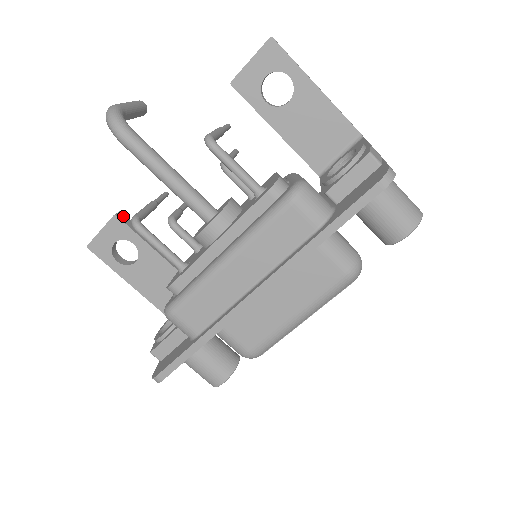
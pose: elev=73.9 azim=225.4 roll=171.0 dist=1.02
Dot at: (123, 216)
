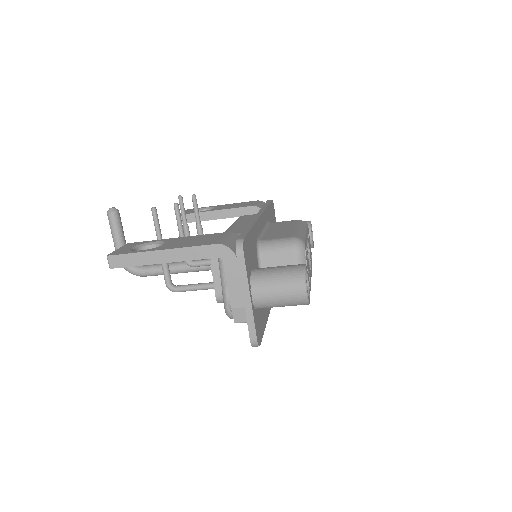
Dot at: occluded
